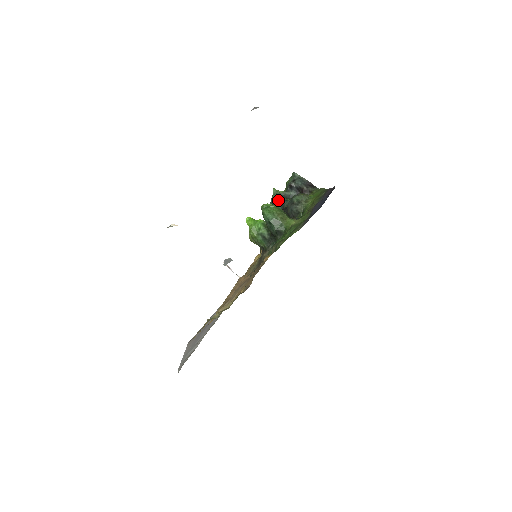
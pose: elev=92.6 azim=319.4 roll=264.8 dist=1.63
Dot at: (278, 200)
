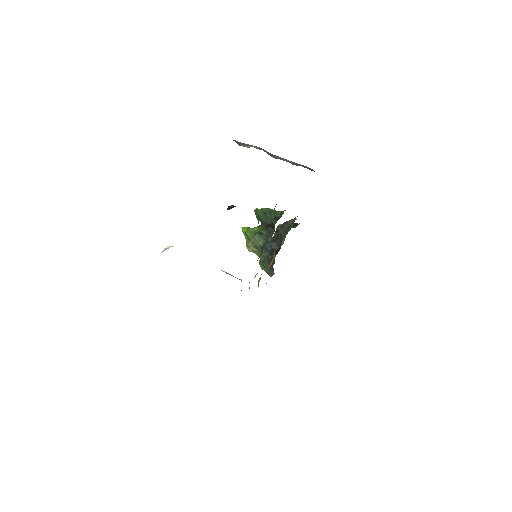
Dot at: (267, 242)
